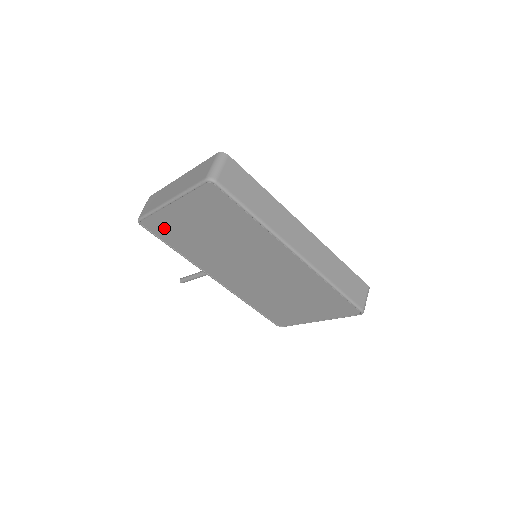
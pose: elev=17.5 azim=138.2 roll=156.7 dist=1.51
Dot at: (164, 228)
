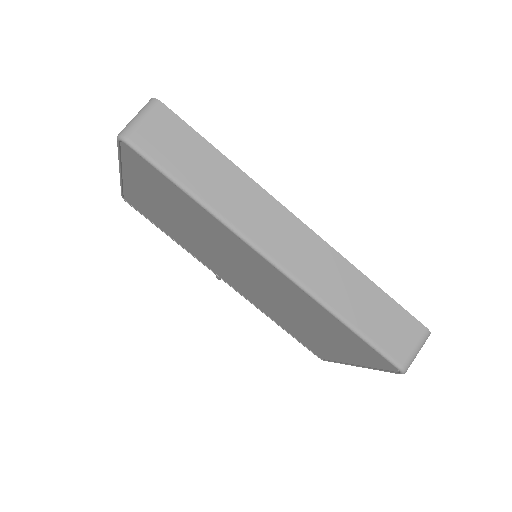
Dot at: (143, 207)
